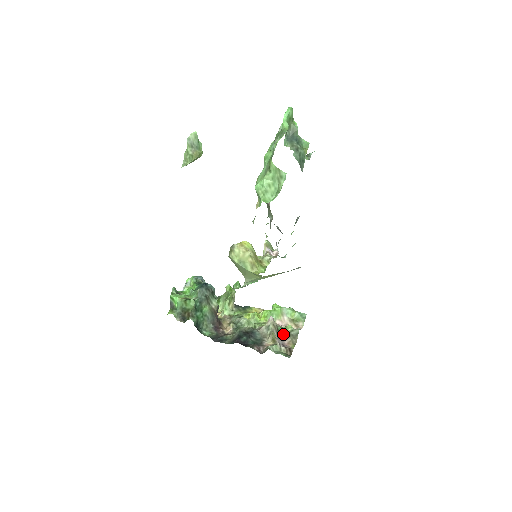
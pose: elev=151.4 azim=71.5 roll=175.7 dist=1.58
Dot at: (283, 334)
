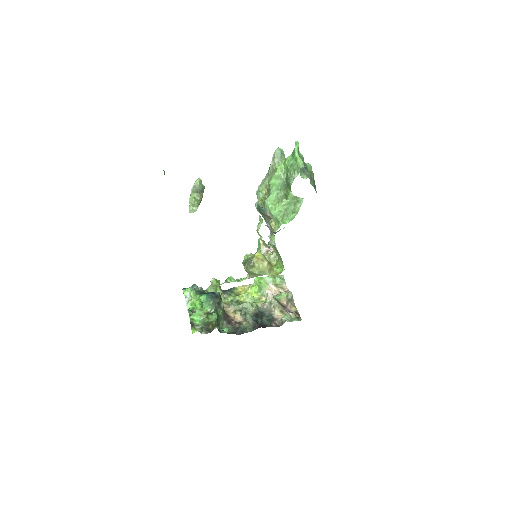
Dot at: (283, 302)
